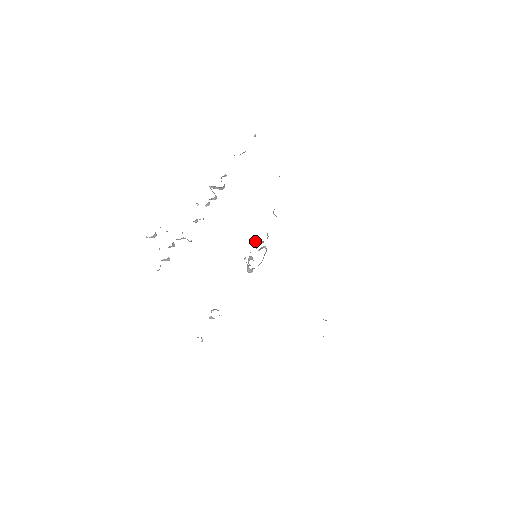
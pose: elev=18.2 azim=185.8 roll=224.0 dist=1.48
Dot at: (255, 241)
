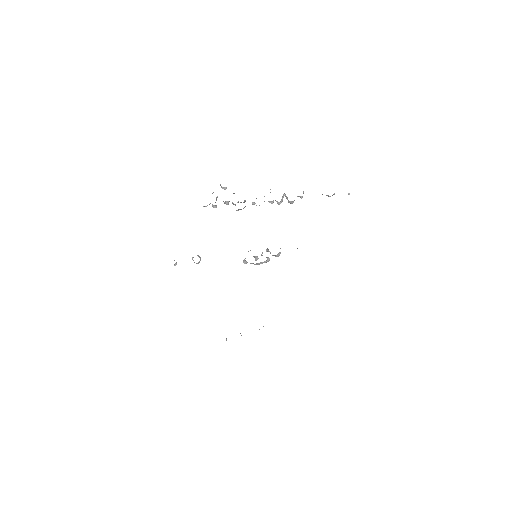
Dot at: (268, 249)
